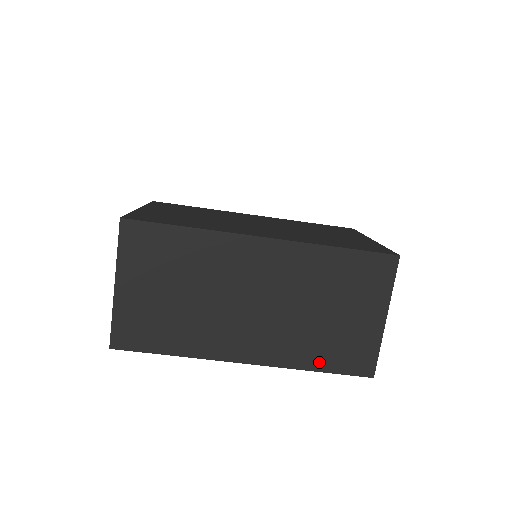
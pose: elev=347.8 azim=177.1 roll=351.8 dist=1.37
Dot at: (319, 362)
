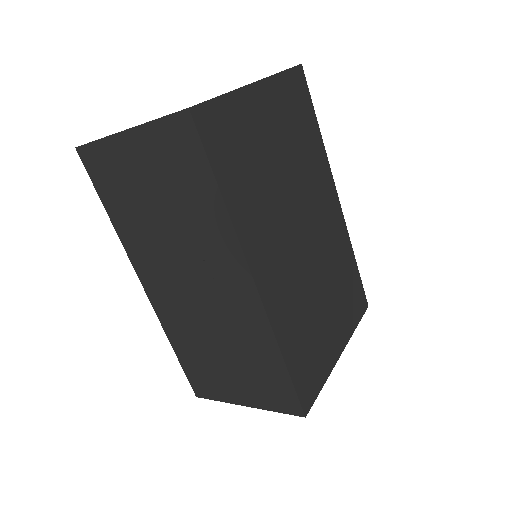
Dot at: (182, 352)
